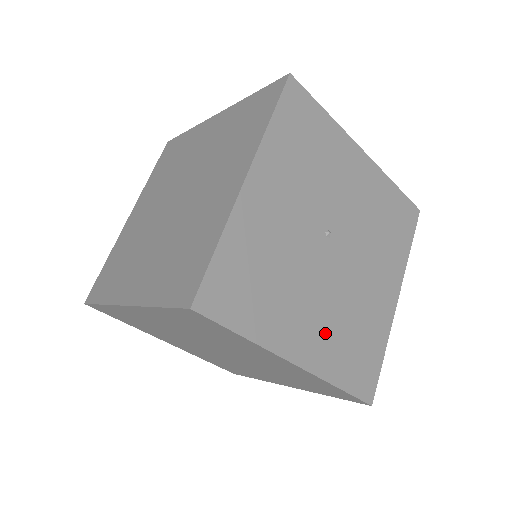
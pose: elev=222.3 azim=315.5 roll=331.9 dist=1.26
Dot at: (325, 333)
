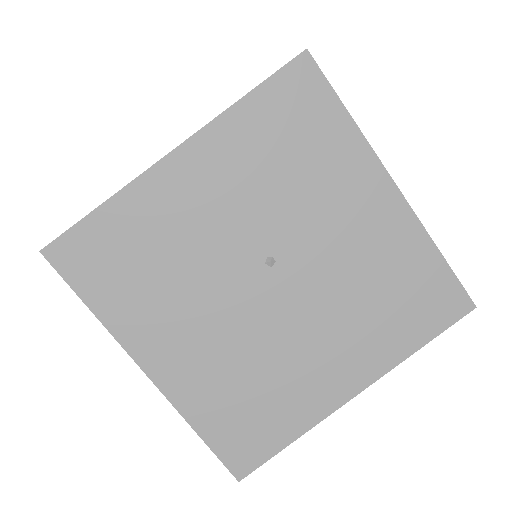
Dot at: (206, 366)
